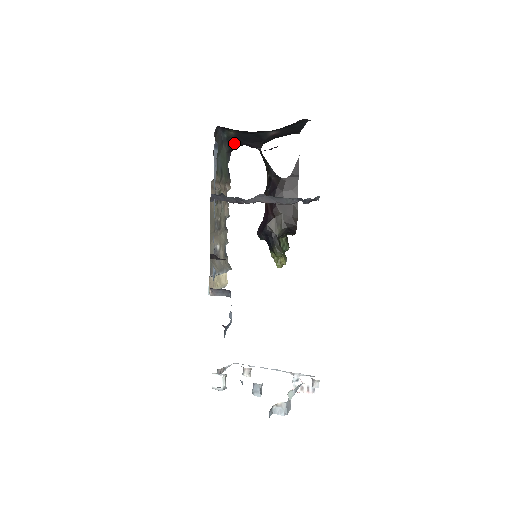
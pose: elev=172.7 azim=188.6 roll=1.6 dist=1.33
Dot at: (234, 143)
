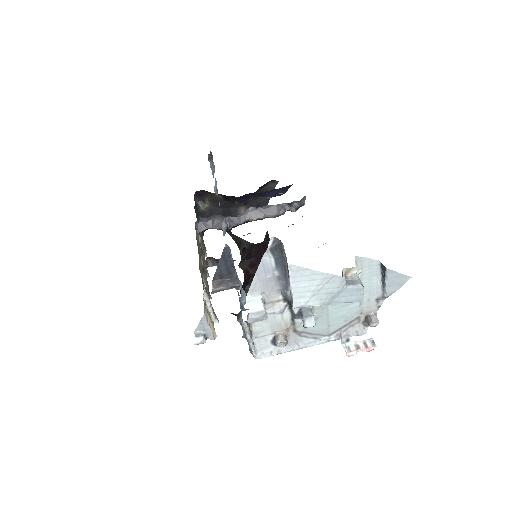
Dot at: occluded
